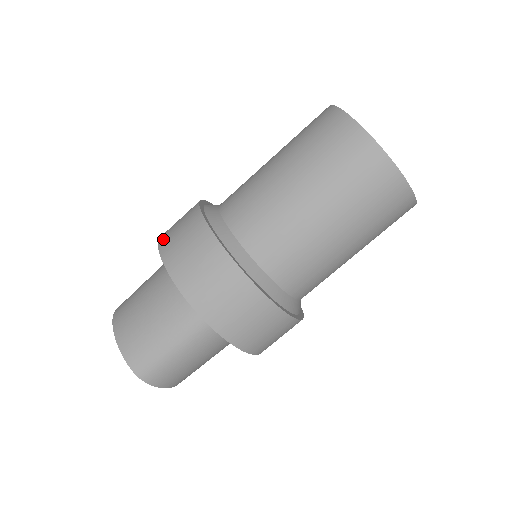
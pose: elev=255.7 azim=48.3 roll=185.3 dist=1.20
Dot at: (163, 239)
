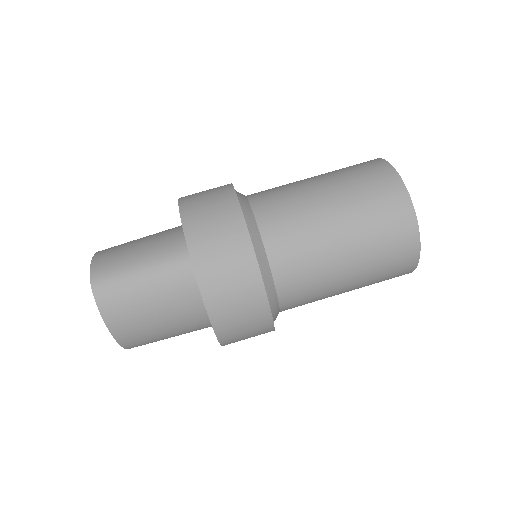
Dot at: occluded
